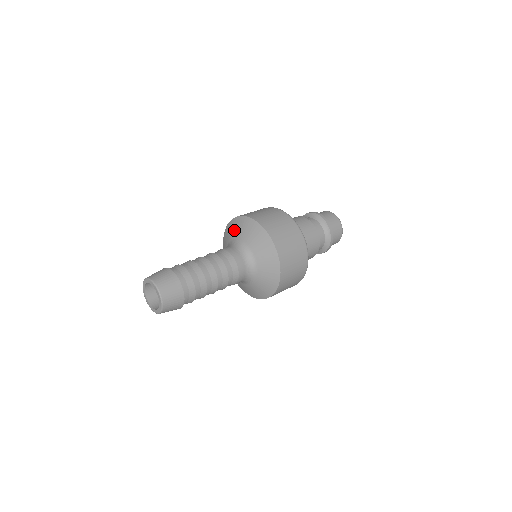
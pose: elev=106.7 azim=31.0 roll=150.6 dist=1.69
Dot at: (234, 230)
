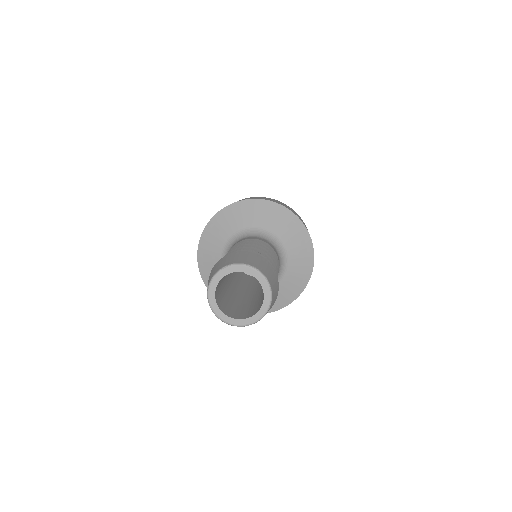
Dot at: (231, 222)
